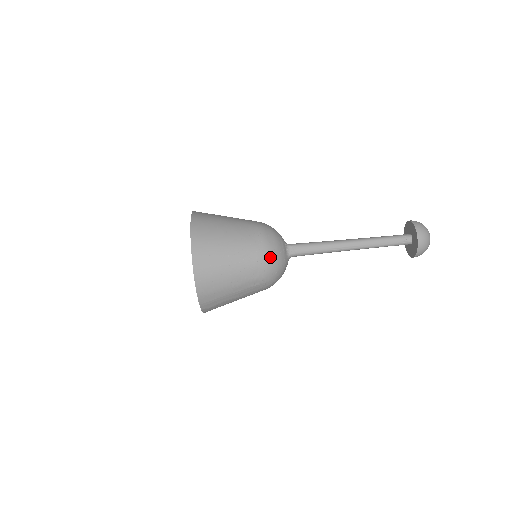
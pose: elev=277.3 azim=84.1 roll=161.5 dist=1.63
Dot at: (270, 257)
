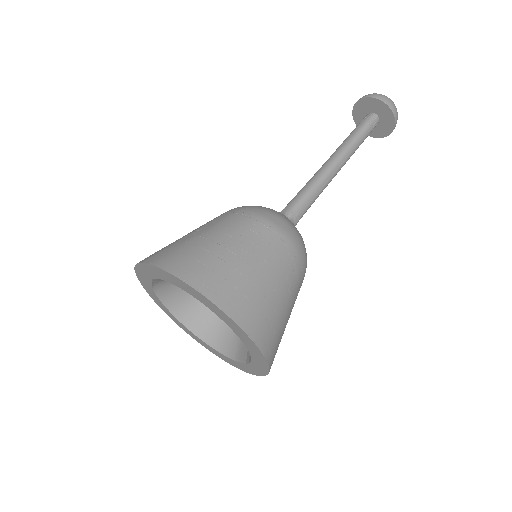
Dot at: (302, 251)
